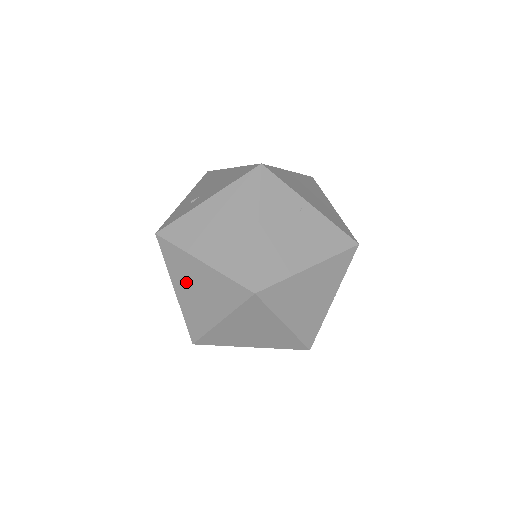
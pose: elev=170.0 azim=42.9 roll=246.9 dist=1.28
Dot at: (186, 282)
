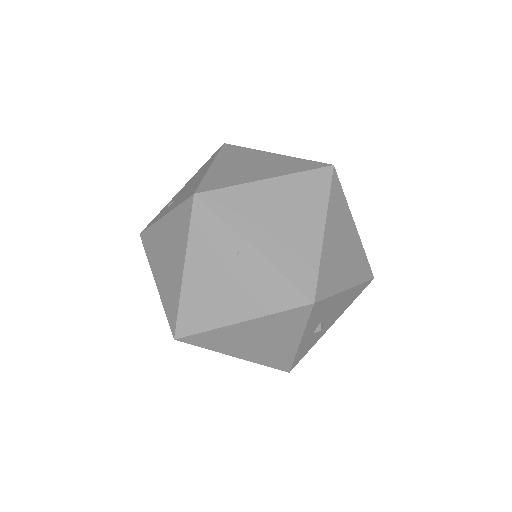
Dot at: occluded
